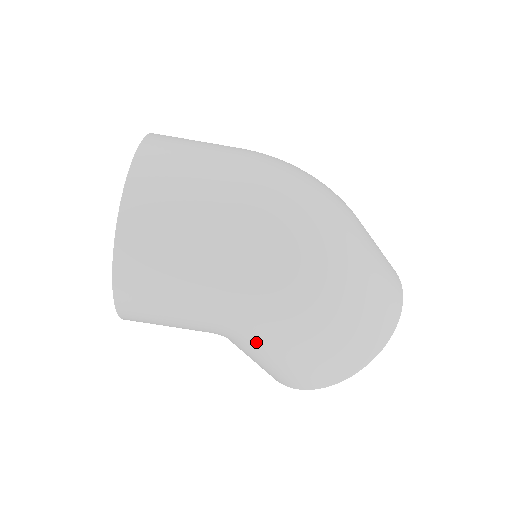
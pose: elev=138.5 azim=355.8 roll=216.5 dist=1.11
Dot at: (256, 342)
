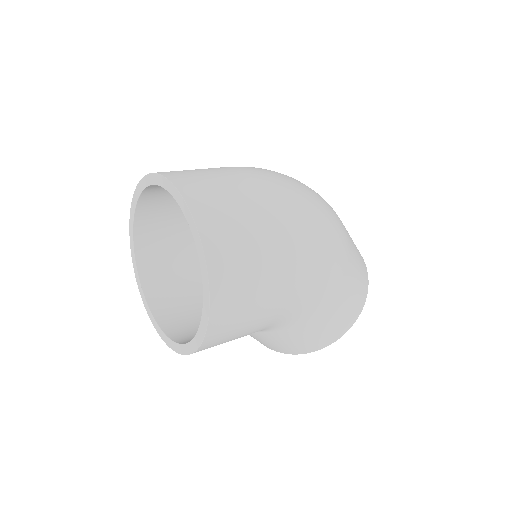
Dot at: (305, 317)
